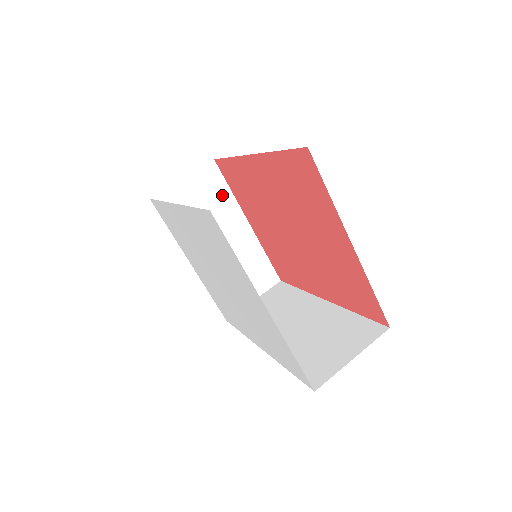
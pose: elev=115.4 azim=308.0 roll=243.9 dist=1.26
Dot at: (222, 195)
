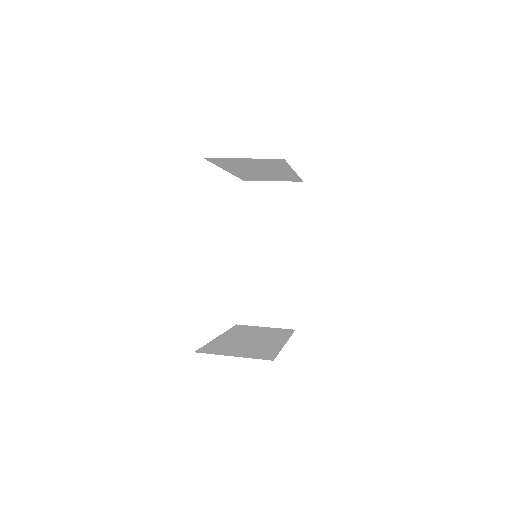
Dot at: occluded
